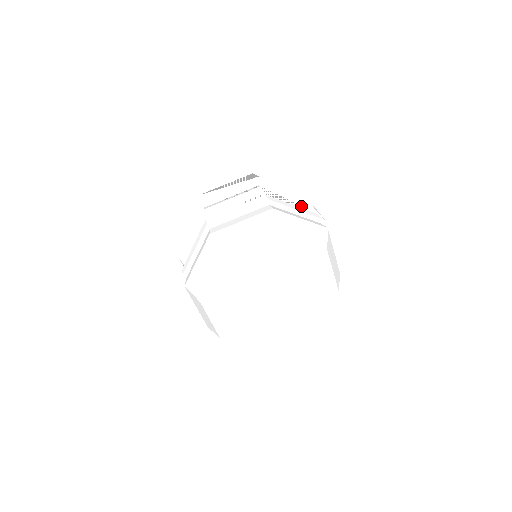
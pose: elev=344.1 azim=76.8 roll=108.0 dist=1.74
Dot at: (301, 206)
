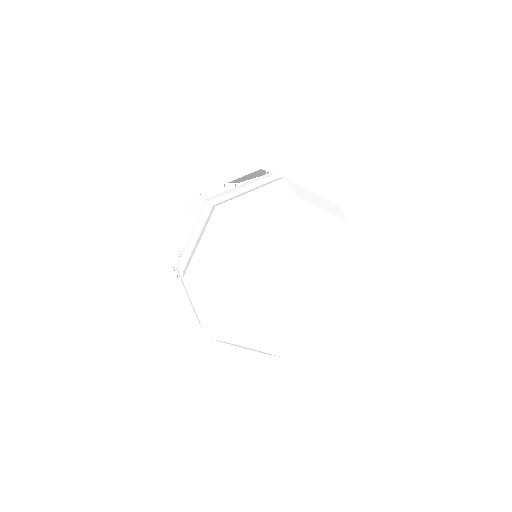
Dot at: occluded
